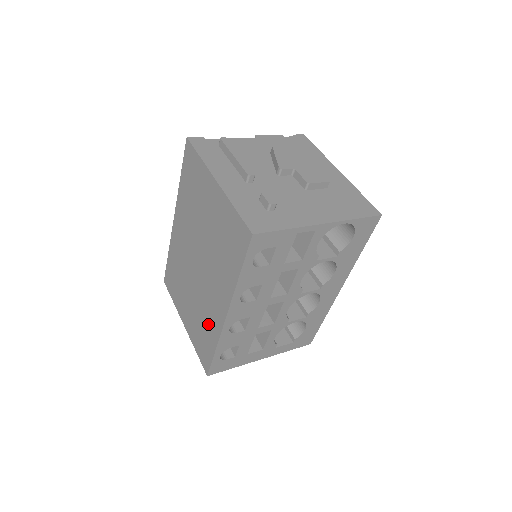
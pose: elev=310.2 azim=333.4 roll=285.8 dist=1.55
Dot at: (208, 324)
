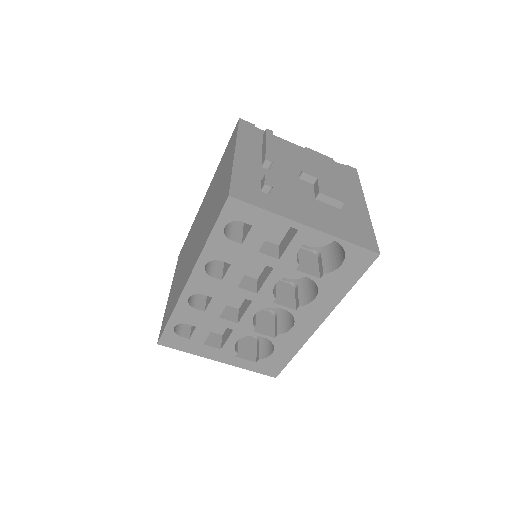
Dot at: (178, 291)
